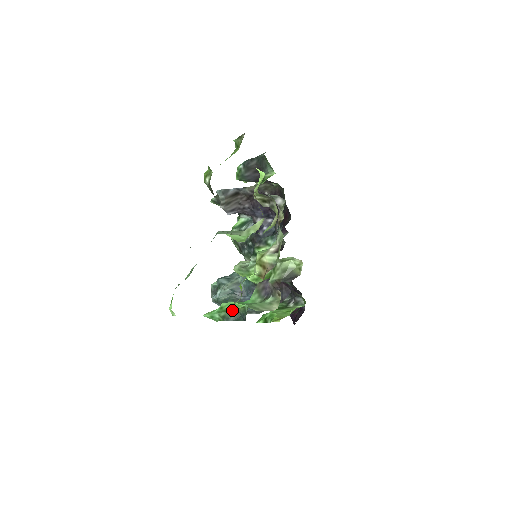
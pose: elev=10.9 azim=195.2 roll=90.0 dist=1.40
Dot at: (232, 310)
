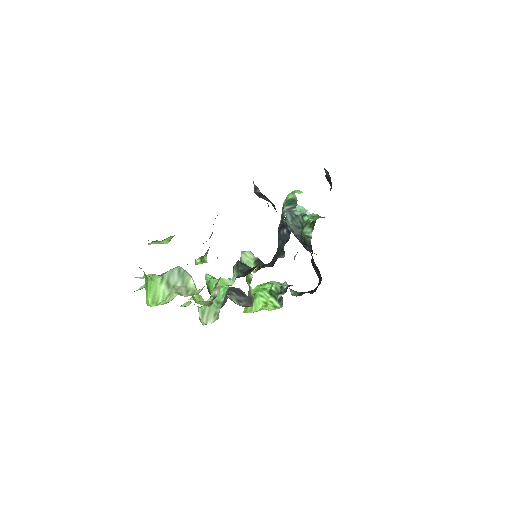
Dot at: (210, 290)
